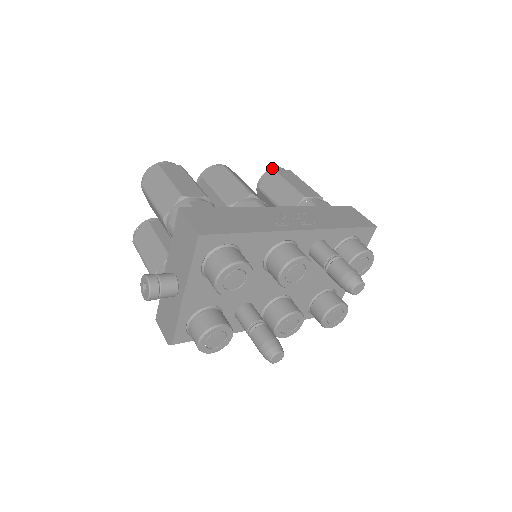
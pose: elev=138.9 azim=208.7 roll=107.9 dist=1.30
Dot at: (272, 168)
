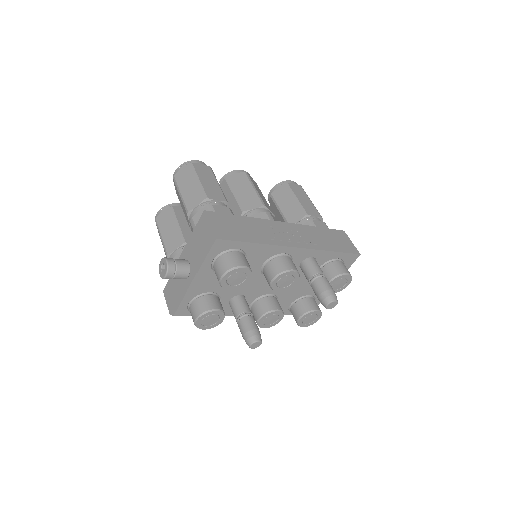
Dot at: (286, 180)
